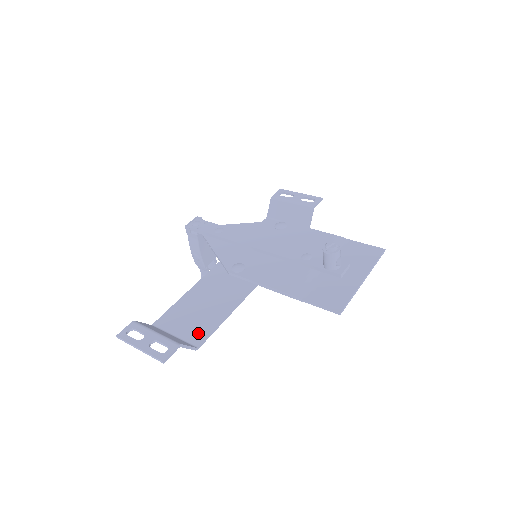
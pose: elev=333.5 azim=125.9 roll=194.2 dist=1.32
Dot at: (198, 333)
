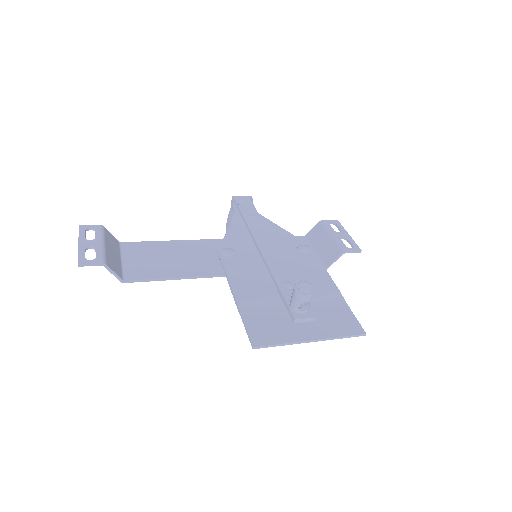
Dot at: (138, 272)
